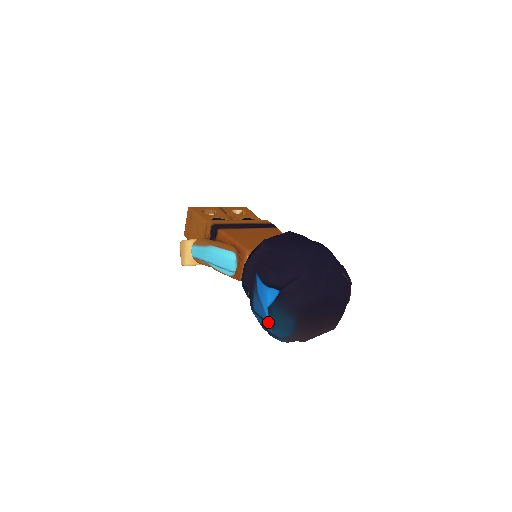
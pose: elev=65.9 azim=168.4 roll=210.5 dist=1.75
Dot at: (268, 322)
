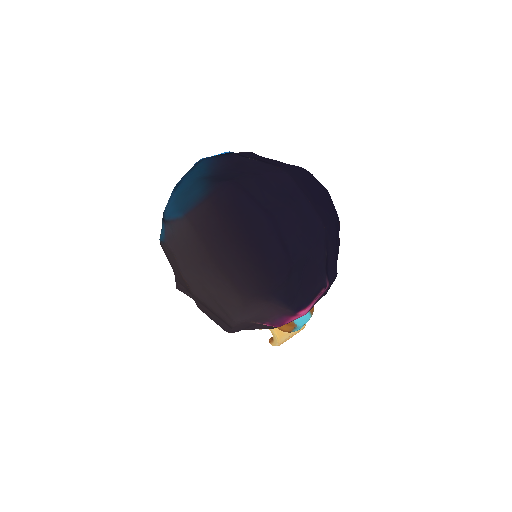
Dot at: (178, 183)
